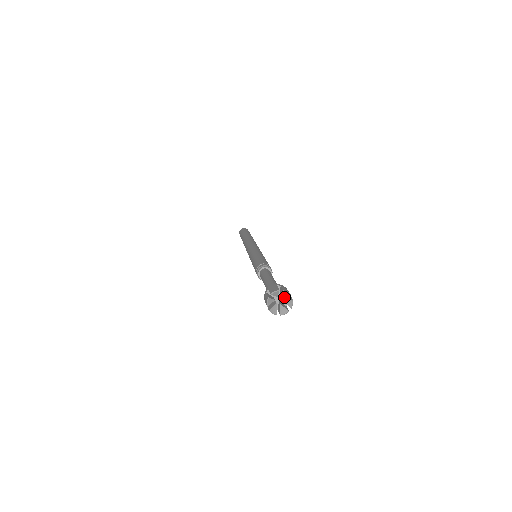
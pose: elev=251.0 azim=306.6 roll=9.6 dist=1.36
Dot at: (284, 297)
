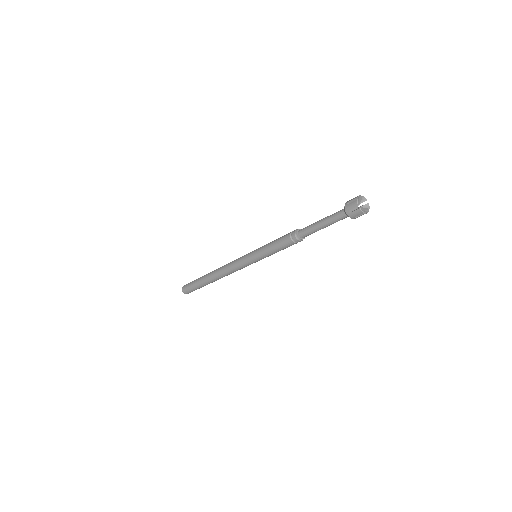
Dot at: occluded
